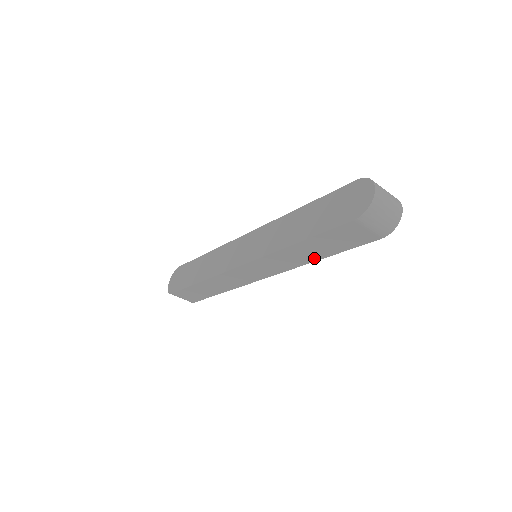
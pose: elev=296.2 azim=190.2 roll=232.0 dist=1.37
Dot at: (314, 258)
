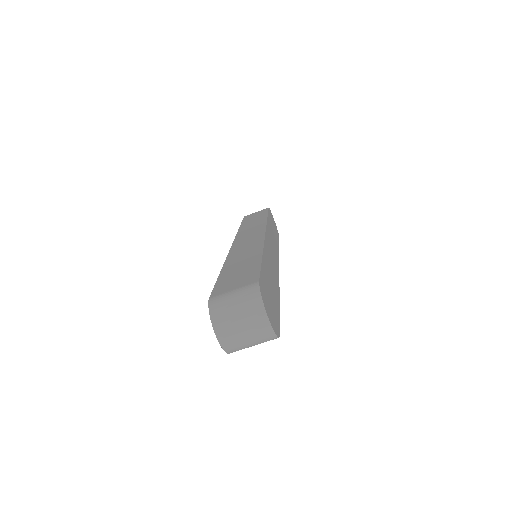
Dot at: occluded
